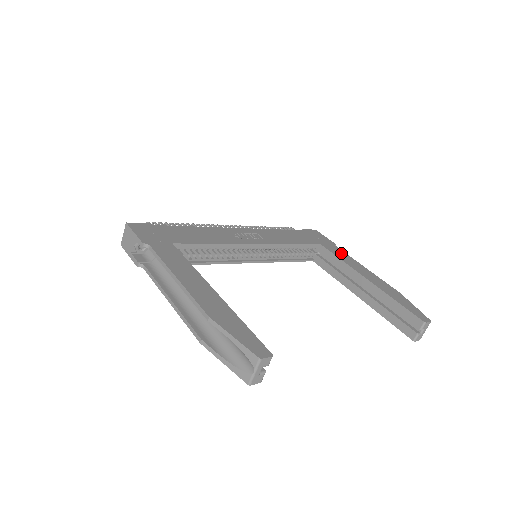
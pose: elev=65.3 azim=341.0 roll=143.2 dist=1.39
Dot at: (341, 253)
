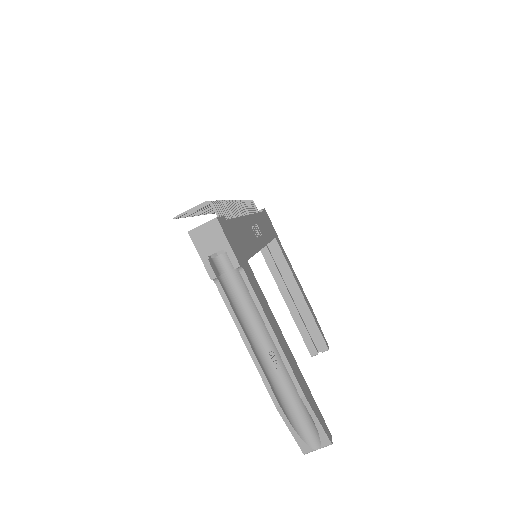
Dot at: (284, 252)
